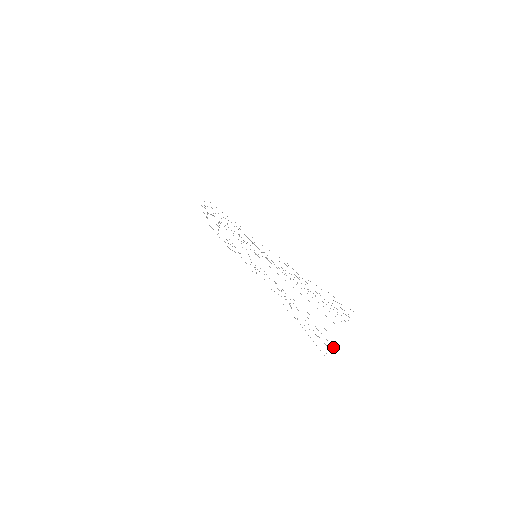
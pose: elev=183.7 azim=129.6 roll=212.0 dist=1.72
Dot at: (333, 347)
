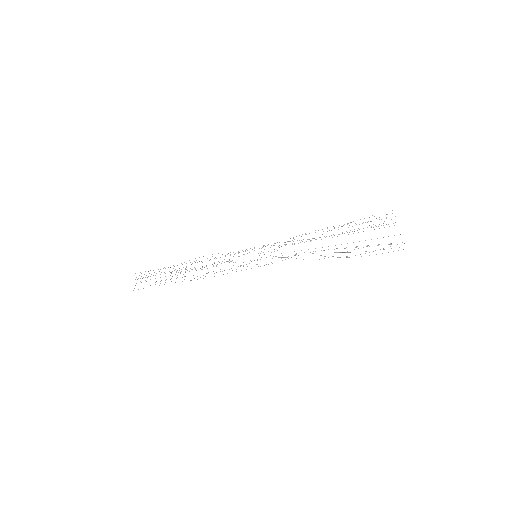
Dot at: occluded
